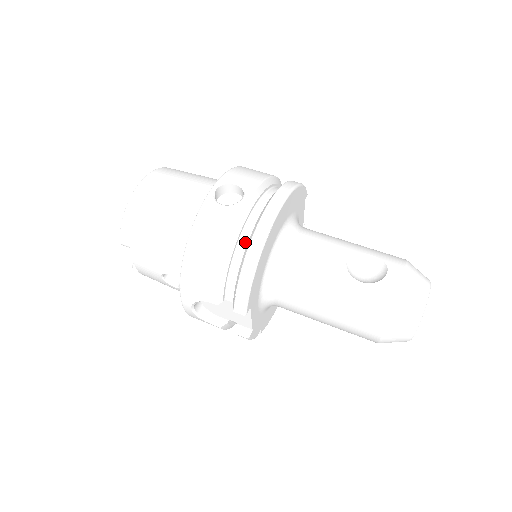
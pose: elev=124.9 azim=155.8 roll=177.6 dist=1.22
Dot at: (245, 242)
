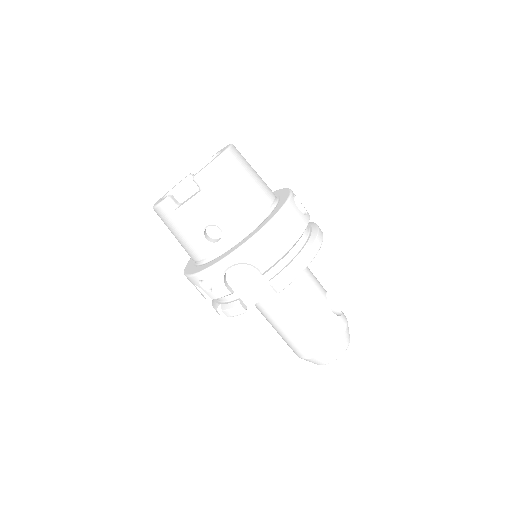
Dot at: (301, 243)
